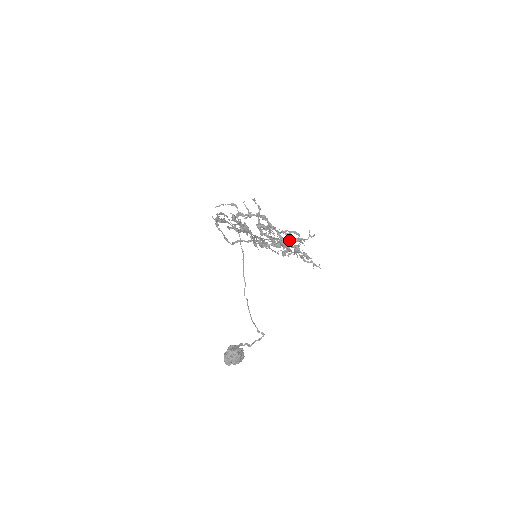
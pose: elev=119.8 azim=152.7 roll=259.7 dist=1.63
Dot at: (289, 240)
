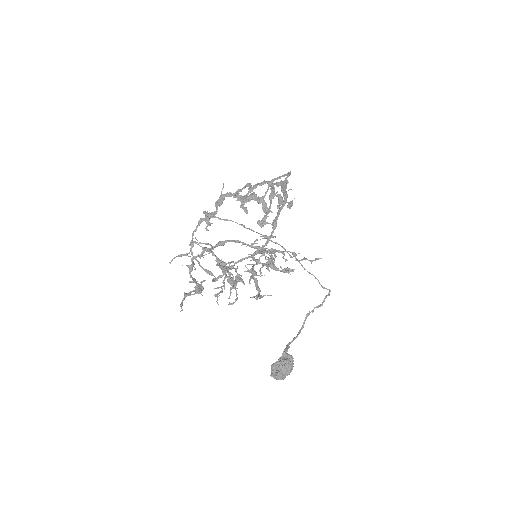
Dot at: (257, 263)
